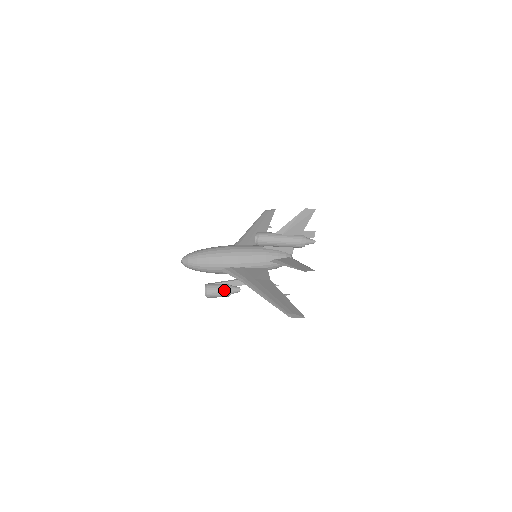
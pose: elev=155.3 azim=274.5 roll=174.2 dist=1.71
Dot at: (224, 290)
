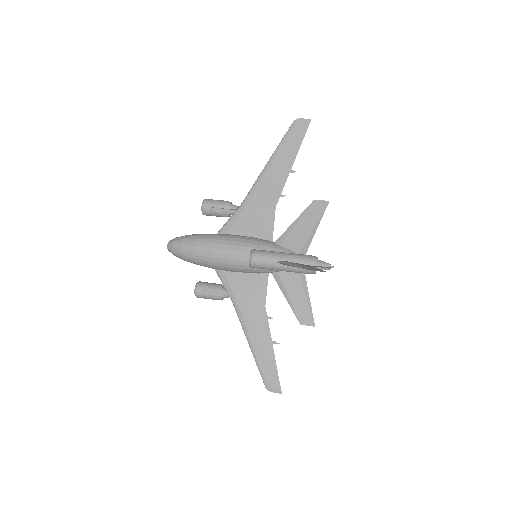
Dot at: (215, 299)
